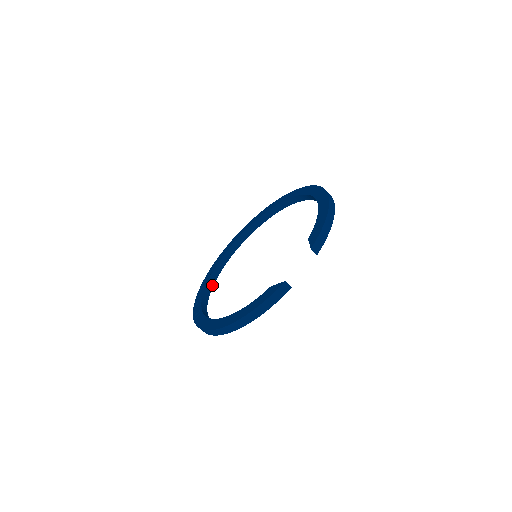
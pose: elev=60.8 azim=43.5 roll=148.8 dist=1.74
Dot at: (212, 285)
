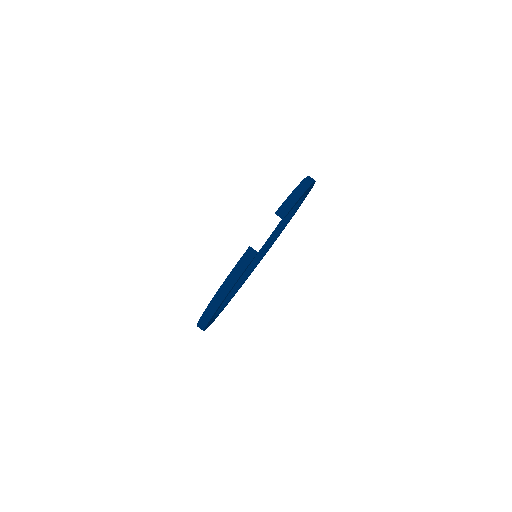
Dot at: (228, 300)
